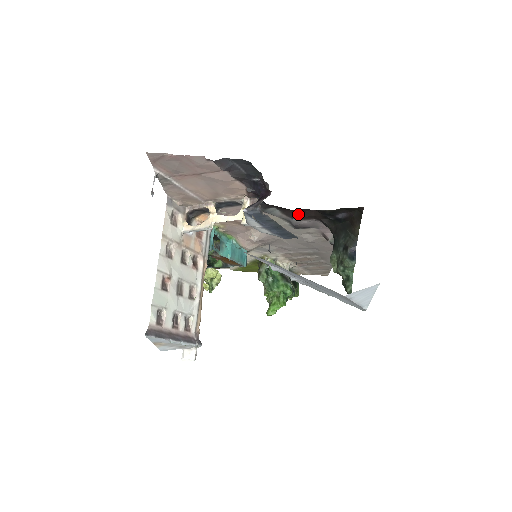
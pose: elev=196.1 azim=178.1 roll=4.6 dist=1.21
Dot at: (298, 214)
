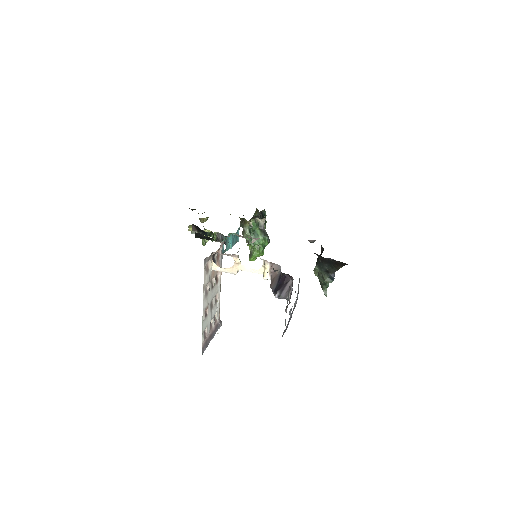
Dot at: occluded
